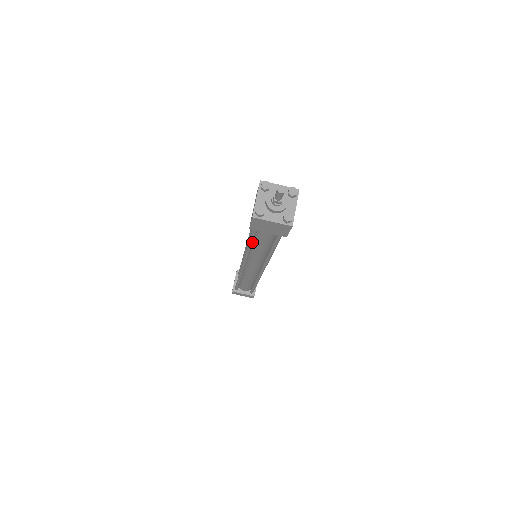
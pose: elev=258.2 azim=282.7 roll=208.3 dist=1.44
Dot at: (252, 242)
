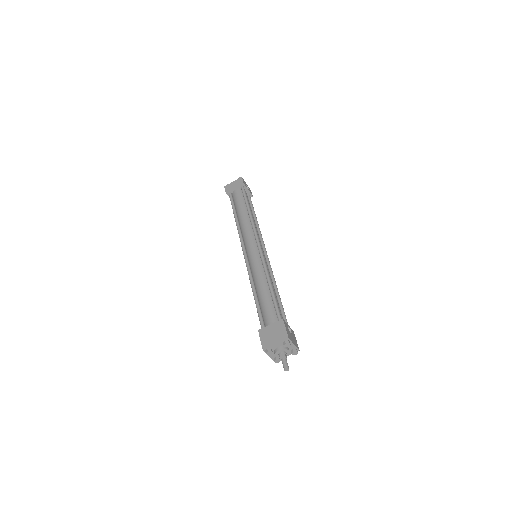
Dot at: occluded
